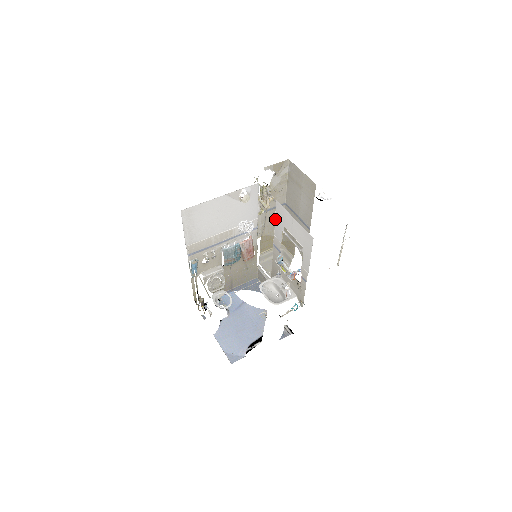
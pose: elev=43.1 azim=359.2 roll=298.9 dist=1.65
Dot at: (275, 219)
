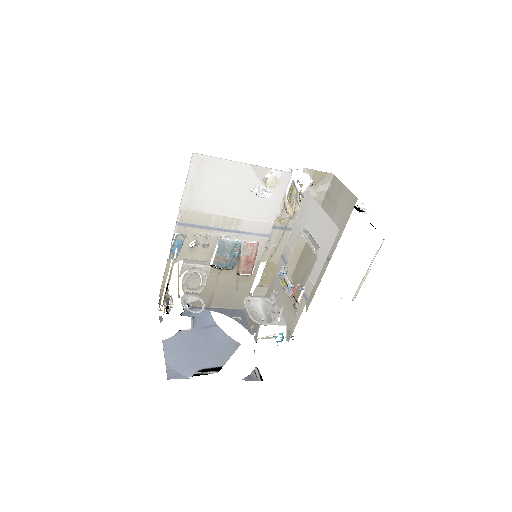
Dot at: (296, 217)
